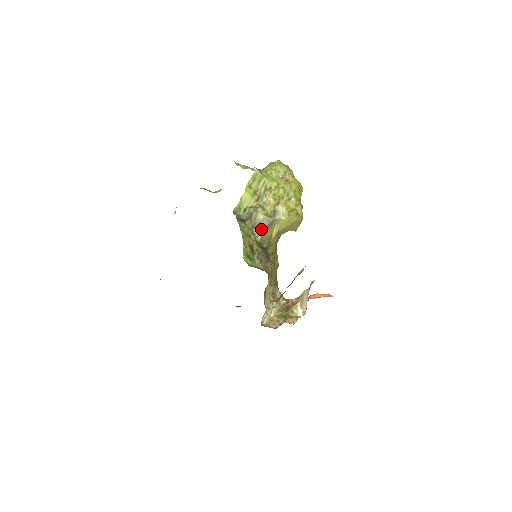
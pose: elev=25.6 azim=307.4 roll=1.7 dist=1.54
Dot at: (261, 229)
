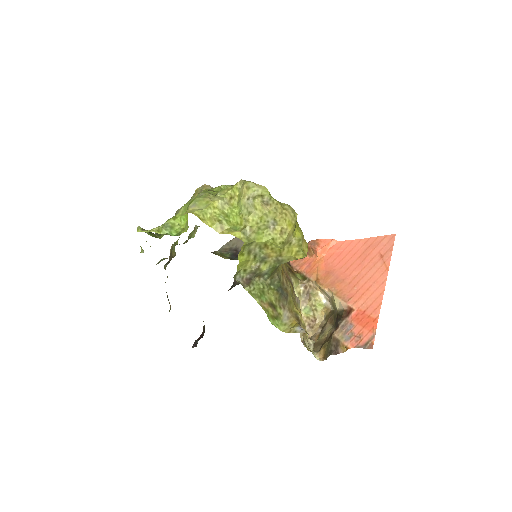
Dot at: (269, 275)
